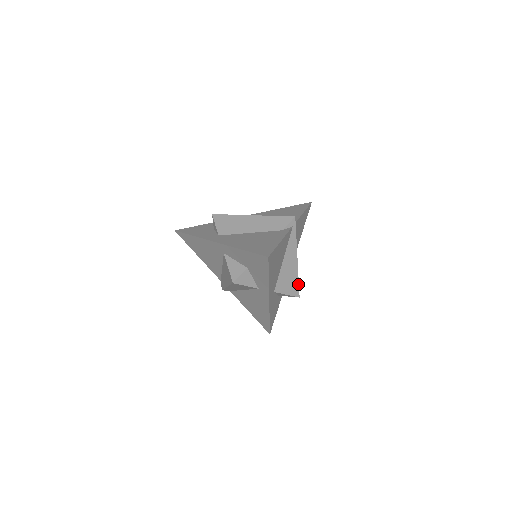
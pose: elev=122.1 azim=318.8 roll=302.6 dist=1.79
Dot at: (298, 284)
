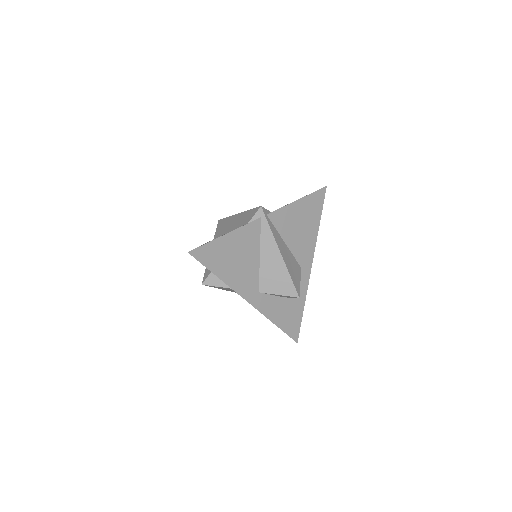
Dot at: (292, 282)
